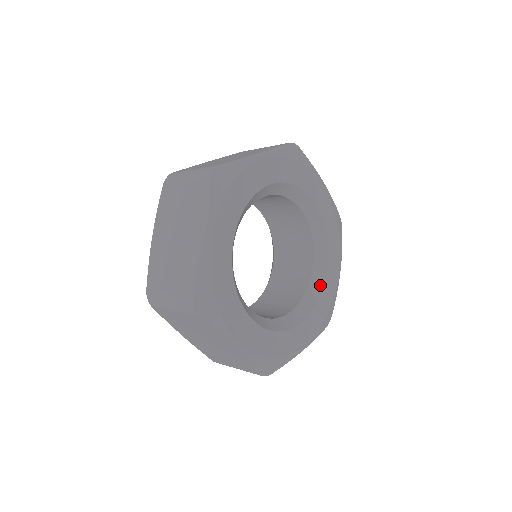
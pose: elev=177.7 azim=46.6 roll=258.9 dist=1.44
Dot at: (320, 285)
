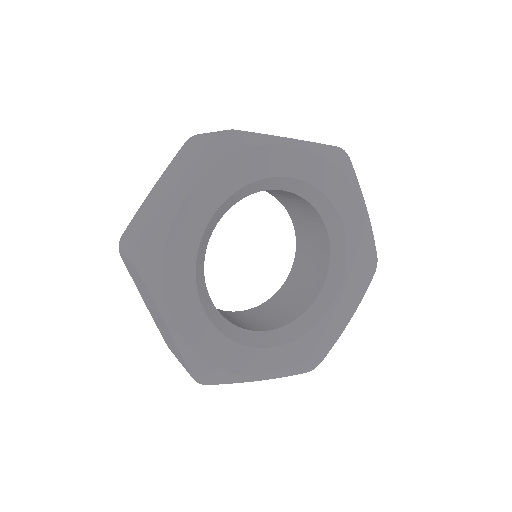
Dot at: (315, 320)
